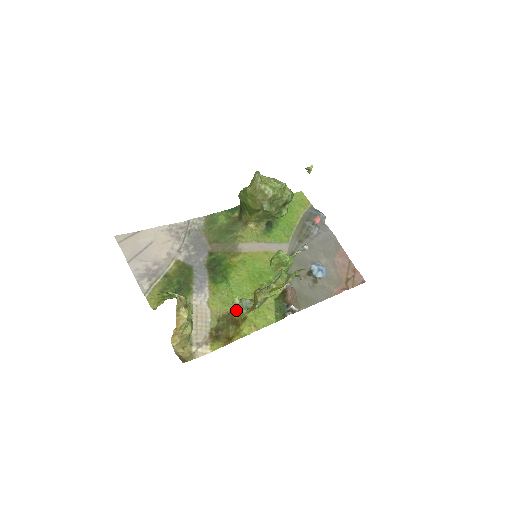
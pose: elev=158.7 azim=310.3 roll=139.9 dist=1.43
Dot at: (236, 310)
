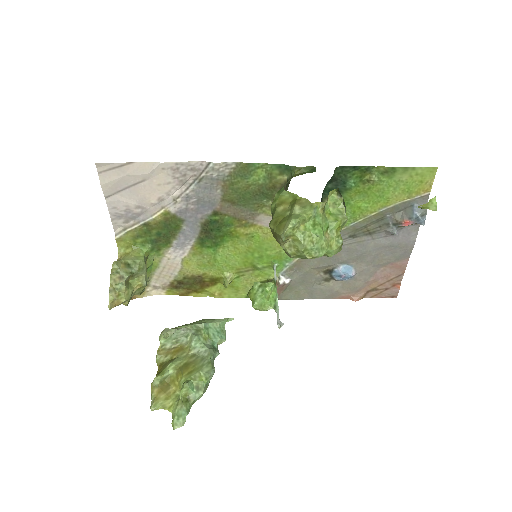
Dot at: (160, 341)
